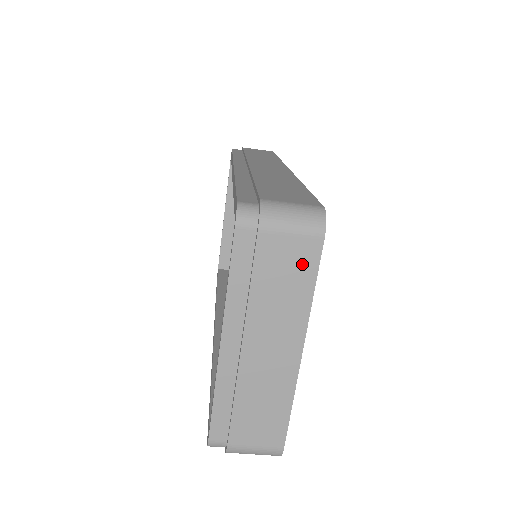
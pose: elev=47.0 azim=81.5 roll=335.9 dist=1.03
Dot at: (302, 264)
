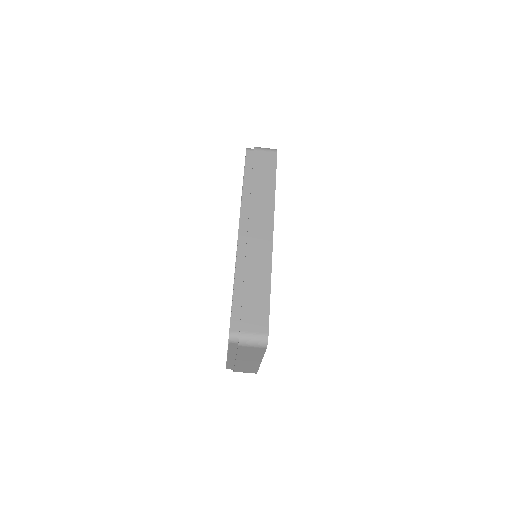
Dot at: (258, 351)
